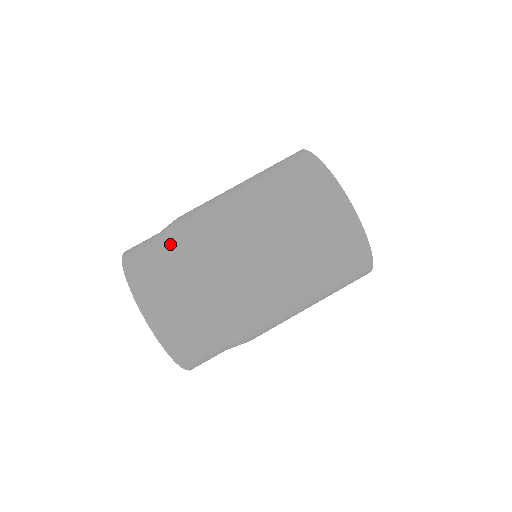
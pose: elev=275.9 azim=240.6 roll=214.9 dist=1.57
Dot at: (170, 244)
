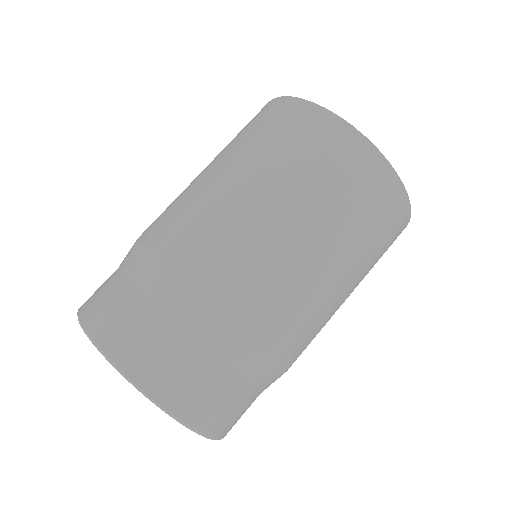
Dot at: (125, 257)
